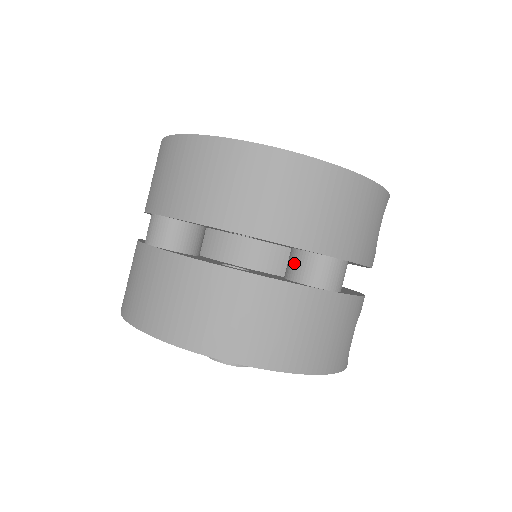
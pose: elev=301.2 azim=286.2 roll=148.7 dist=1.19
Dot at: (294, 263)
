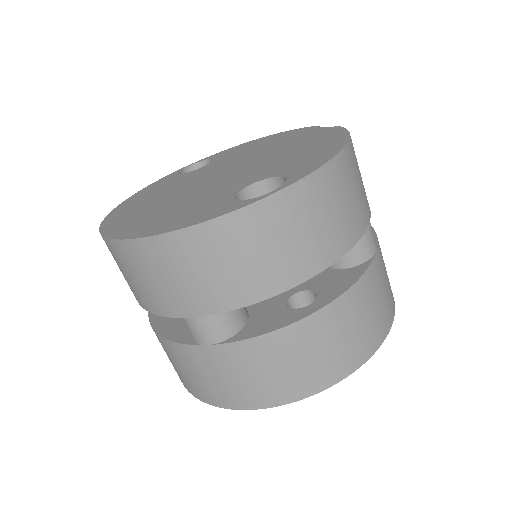
Dot at: occluded
